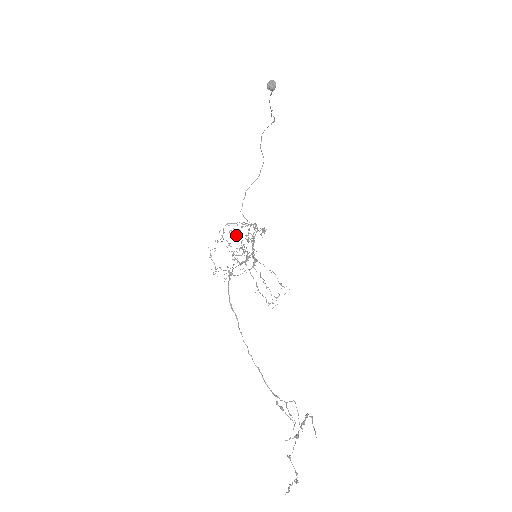
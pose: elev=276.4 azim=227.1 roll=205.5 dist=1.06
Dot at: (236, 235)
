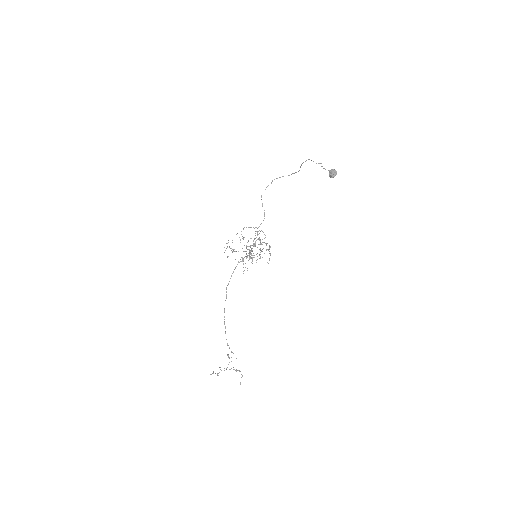
Dot at: (251, 245)
